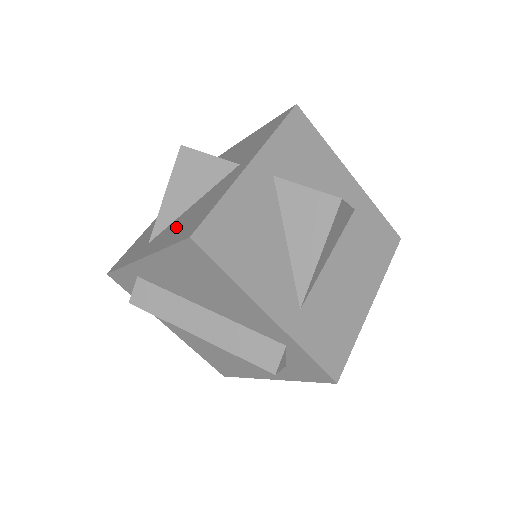
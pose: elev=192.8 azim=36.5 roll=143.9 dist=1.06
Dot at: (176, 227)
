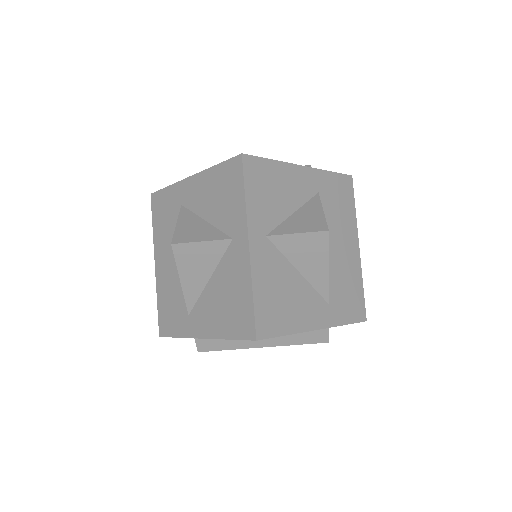
Dot at: (216, 310)
